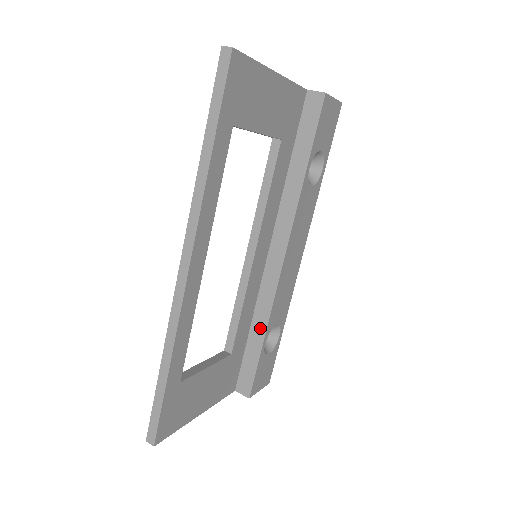
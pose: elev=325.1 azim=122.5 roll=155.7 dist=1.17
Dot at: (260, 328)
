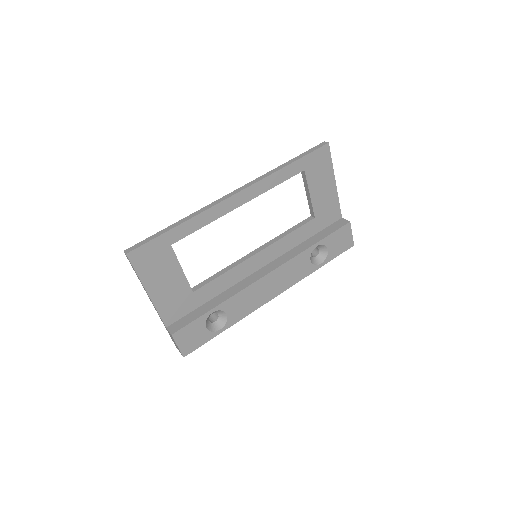
Dot at: (219, 300)
